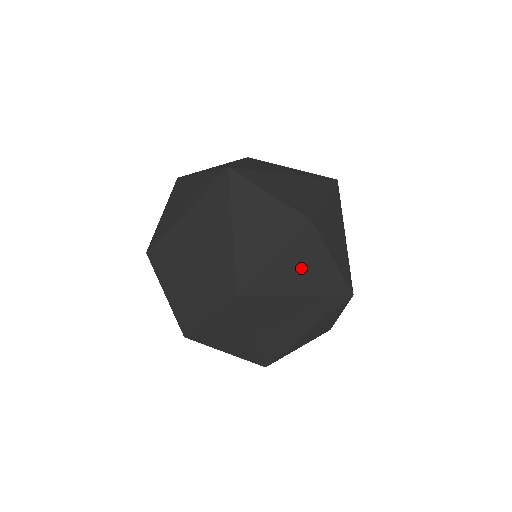
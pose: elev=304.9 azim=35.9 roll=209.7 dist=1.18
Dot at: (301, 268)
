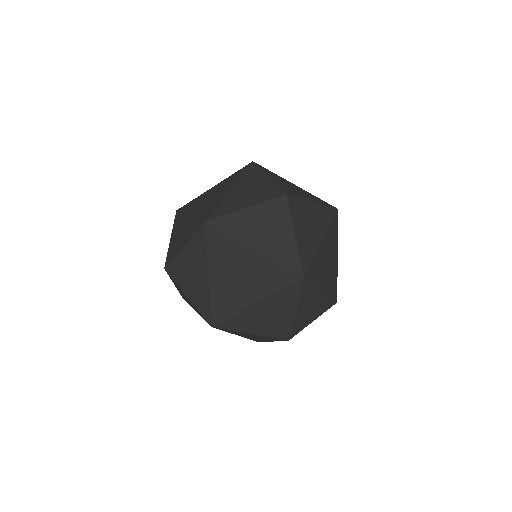
Dot at: (264, 227)
